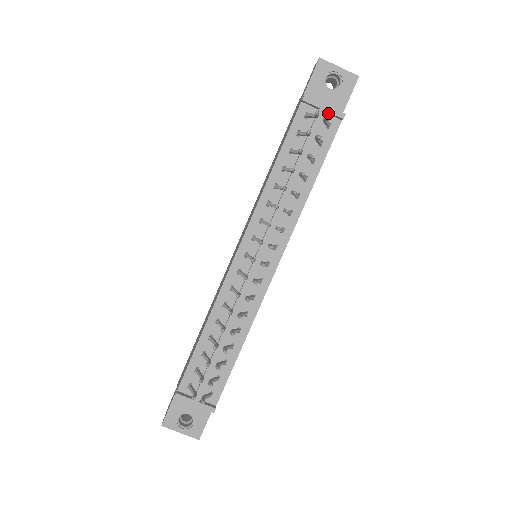
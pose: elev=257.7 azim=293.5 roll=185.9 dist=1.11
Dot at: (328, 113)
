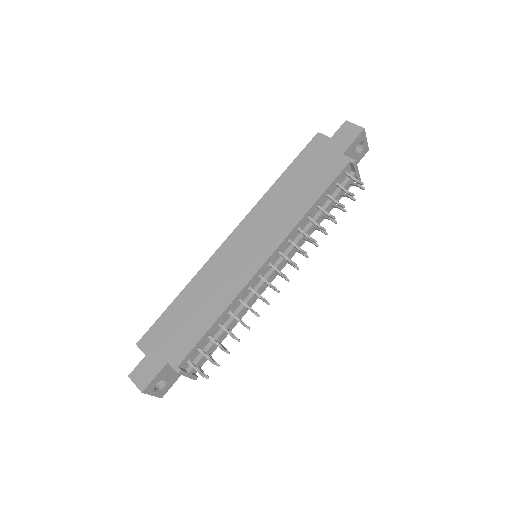
Dot at: (354, 175)
